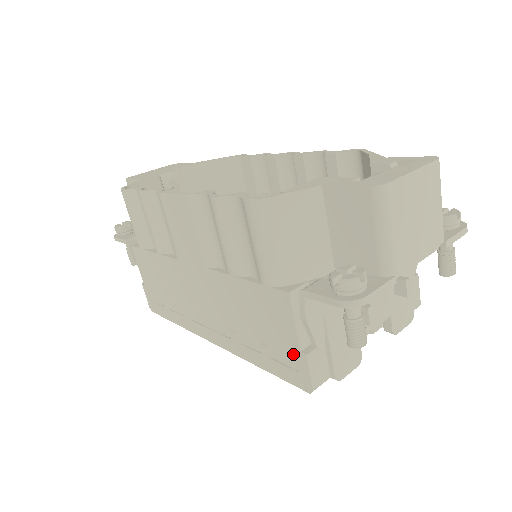
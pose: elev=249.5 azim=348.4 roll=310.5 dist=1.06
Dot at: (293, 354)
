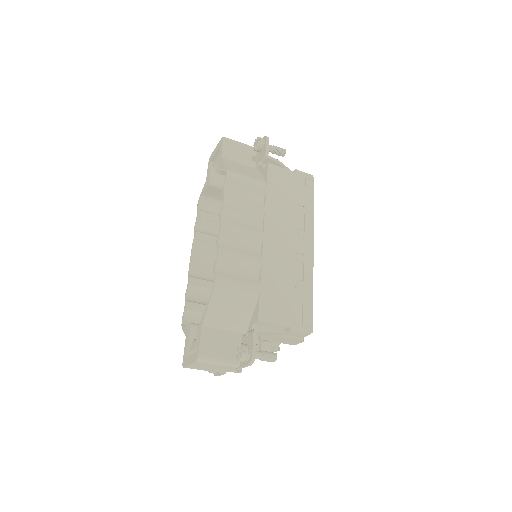
Dot at: occluded
